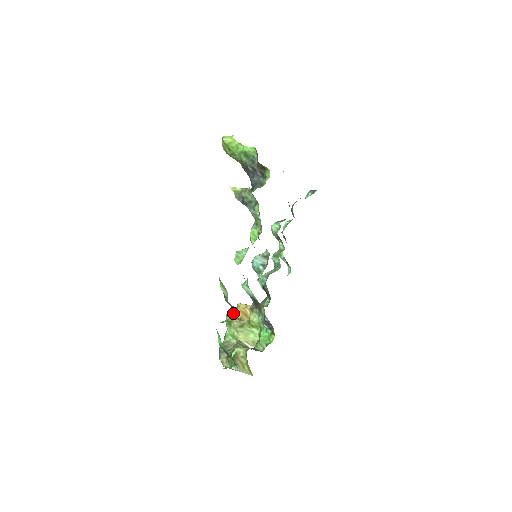
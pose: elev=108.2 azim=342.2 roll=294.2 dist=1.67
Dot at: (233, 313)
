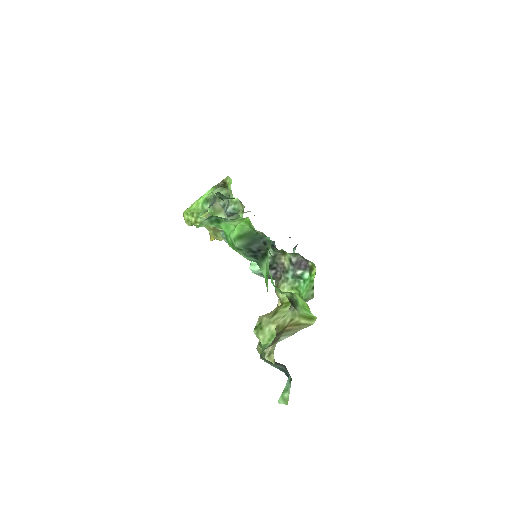
Dot at: occluded
